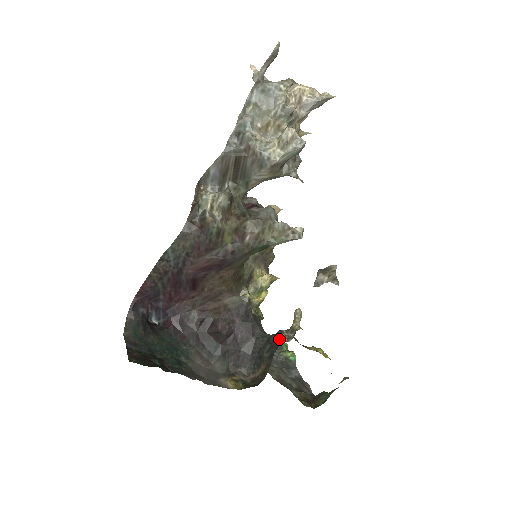
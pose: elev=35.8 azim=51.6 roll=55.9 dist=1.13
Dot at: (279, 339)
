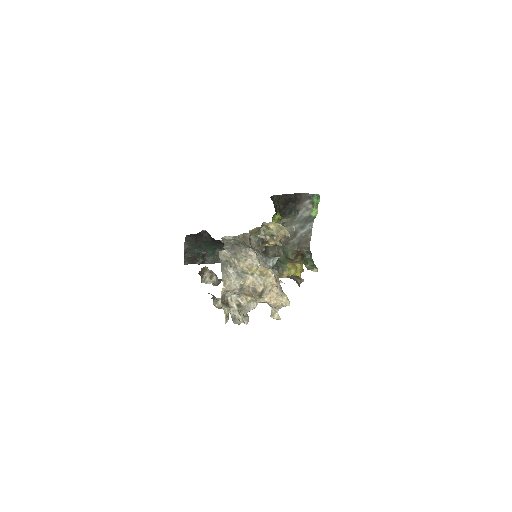
Dot at: occluded
